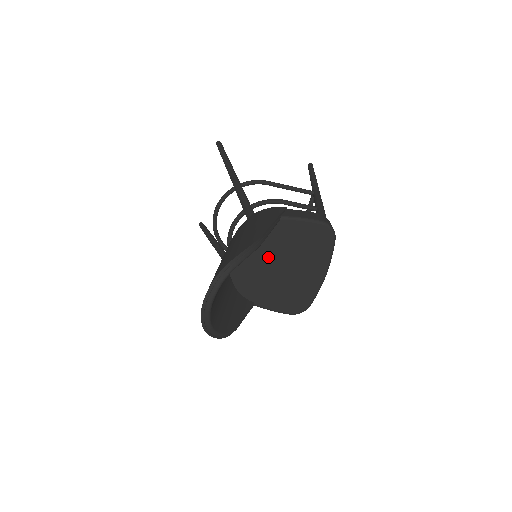
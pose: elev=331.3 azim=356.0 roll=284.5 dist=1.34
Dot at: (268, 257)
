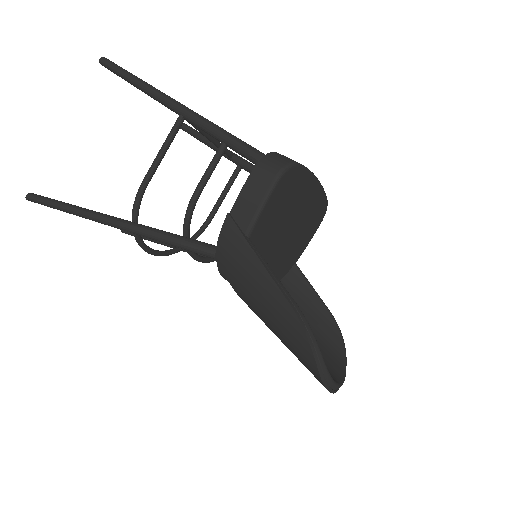
Dot at: (271, 251)
